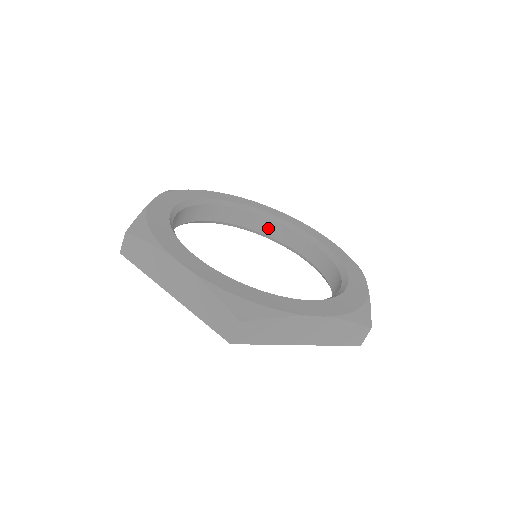
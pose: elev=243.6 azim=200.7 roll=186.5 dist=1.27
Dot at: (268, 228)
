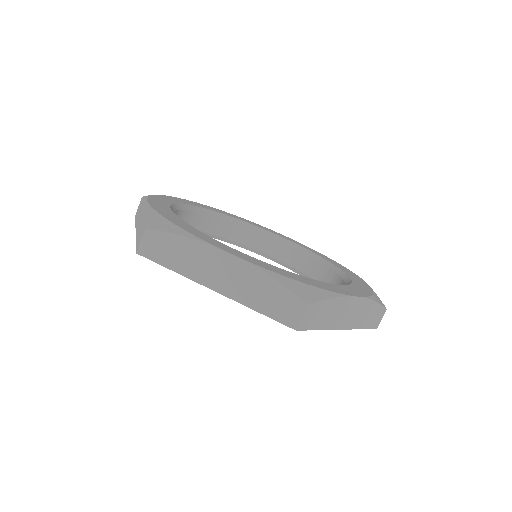
Dot at: (309, 268)
